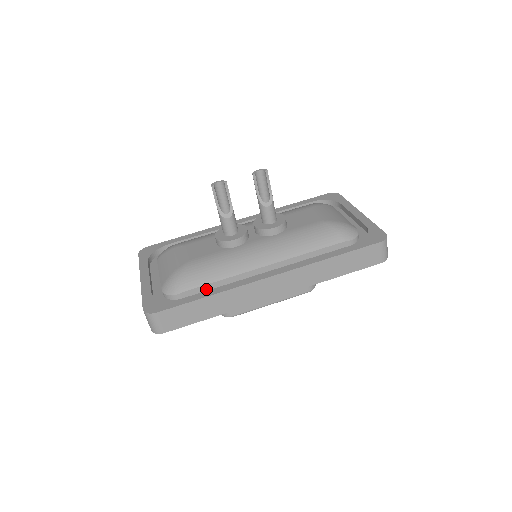
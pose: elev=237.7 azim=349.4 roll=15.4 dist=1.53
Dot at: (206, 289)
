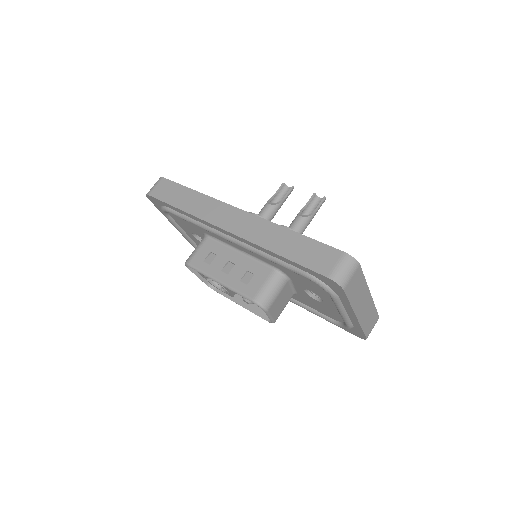
Dot at: occluded
